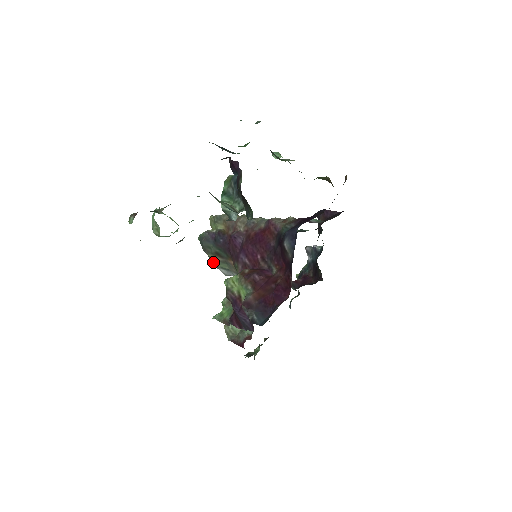
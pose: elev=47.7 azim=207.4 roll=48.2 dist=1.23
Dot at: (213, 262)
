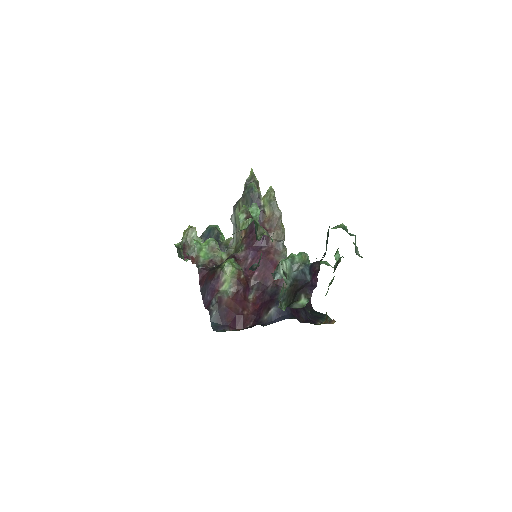
Dot at: (237, 208)
